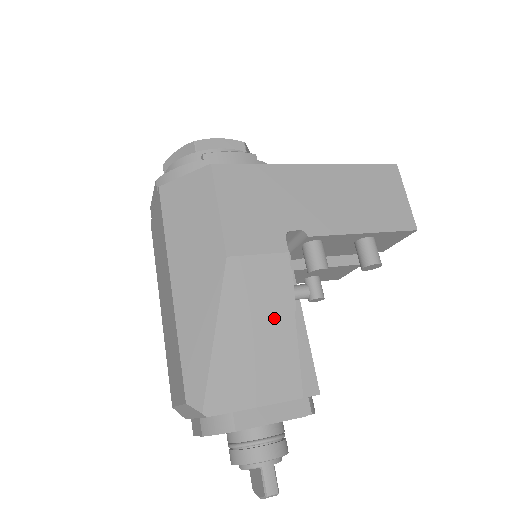
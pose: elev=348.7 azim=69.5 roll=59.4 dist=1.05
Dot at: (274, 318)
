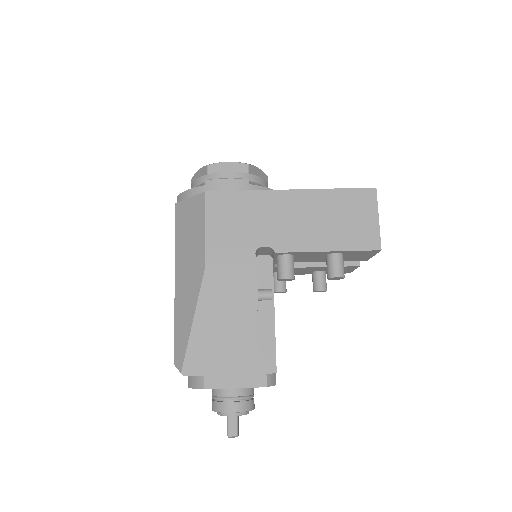
Dot at: (239, 314)
